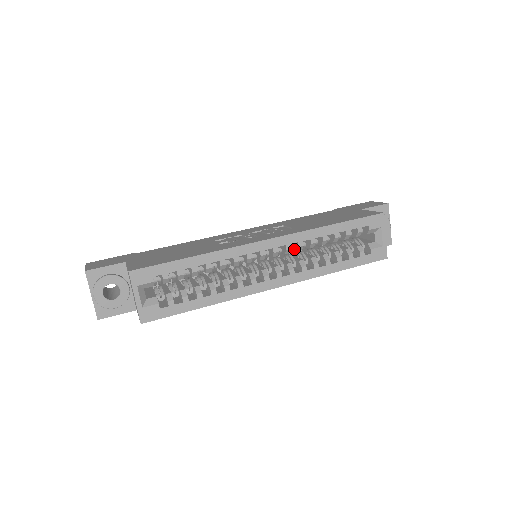
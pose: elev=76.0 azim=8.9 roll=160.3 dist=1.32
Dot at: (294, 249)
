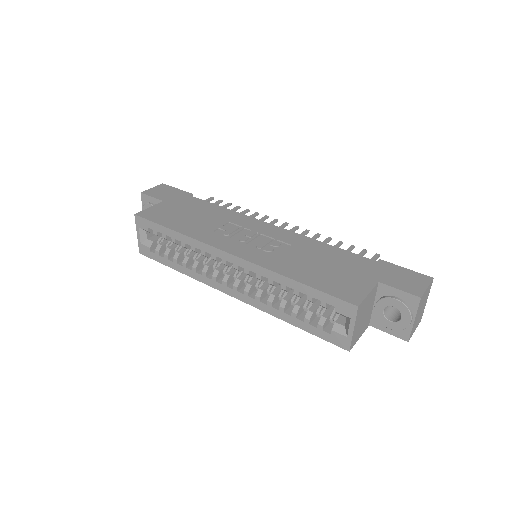
Dot at: occluded
